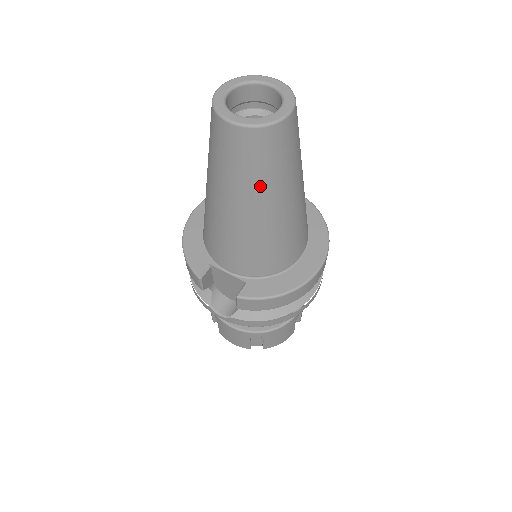
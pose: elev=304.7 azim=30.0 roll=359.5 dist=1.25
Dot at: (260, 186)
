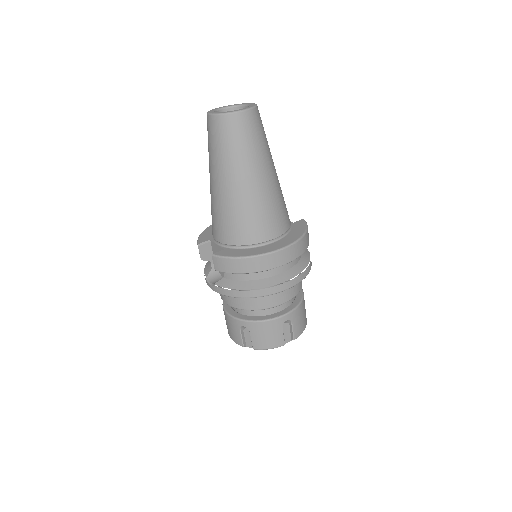
Dot at: (226, 160)
